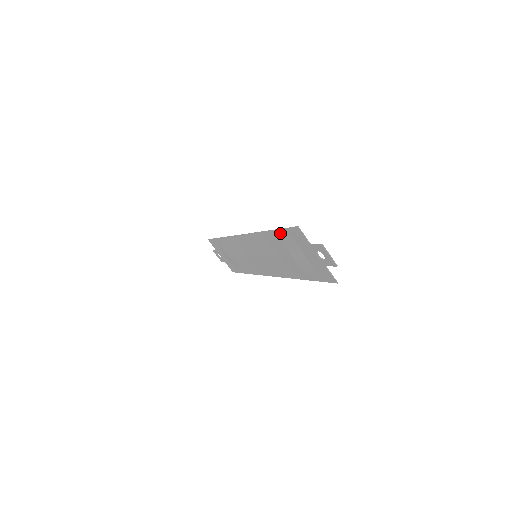
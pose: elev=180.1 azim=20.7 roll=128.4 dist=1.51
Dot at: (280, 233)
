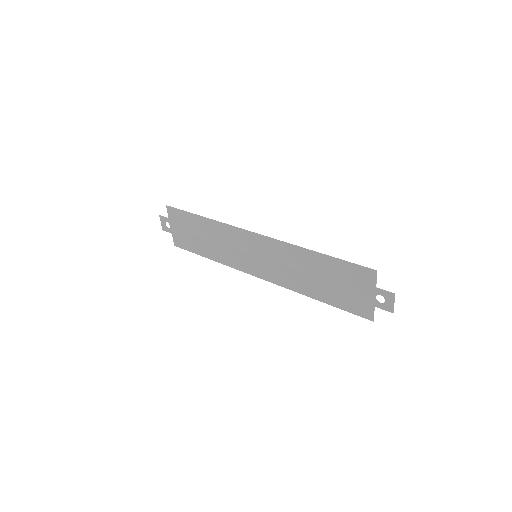
Dot at: (338, 262)
